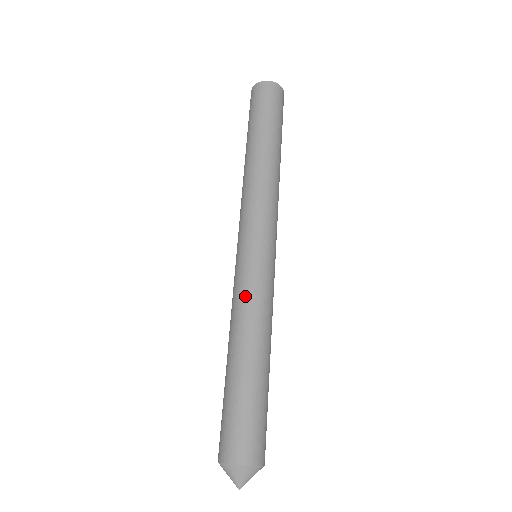
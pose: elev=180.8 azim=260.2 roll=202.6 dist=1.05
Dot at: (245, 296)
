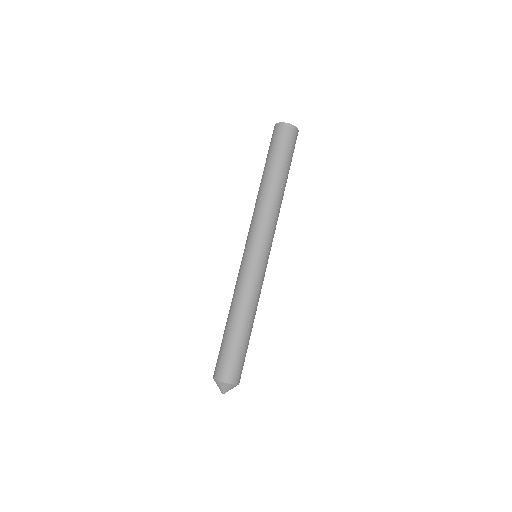
Dot at: (239, 284)
